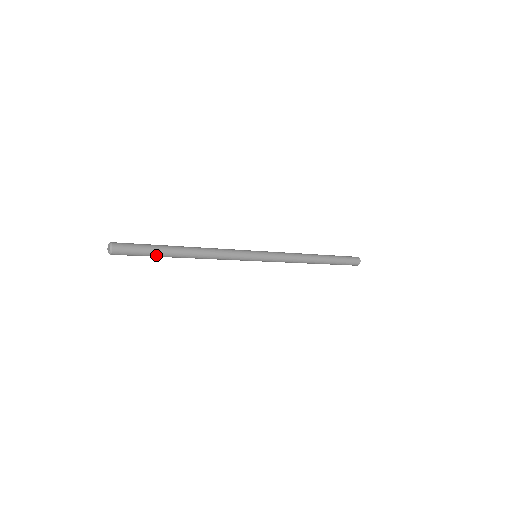
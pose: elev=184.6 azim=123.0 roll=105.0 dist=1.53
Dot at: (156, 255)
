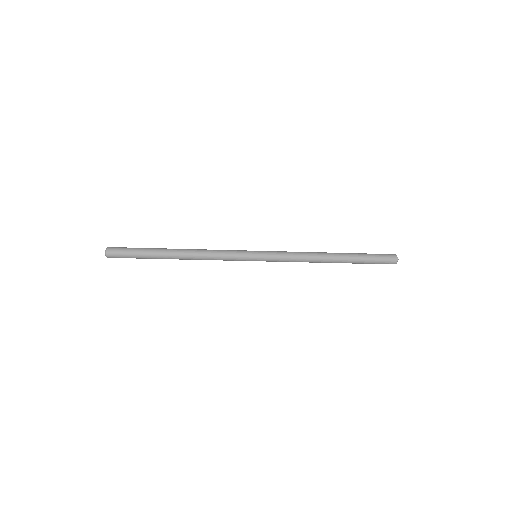
Dot at: (147, 255)
